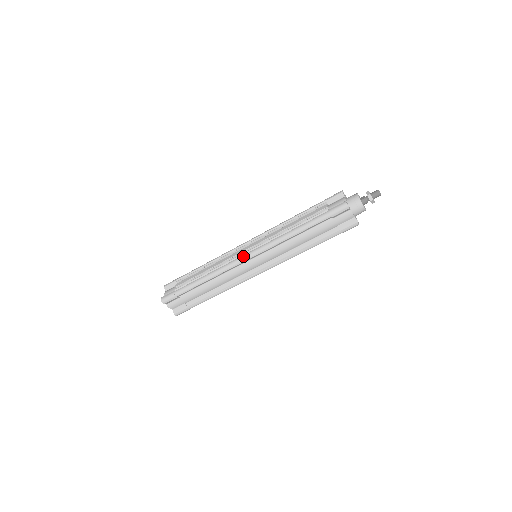
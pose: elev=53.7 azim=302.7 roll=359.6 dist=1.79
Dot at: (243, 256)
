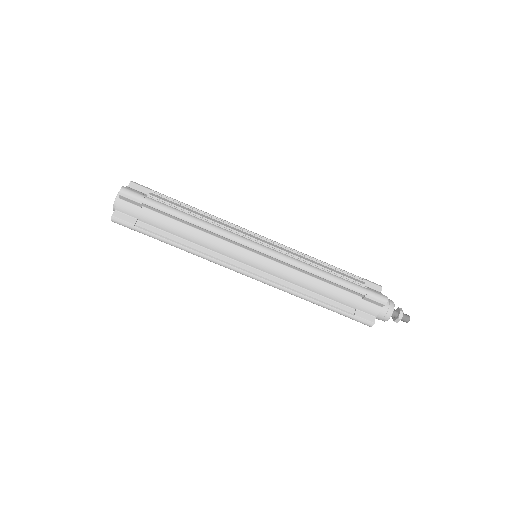
Dot at: (256, 242)
